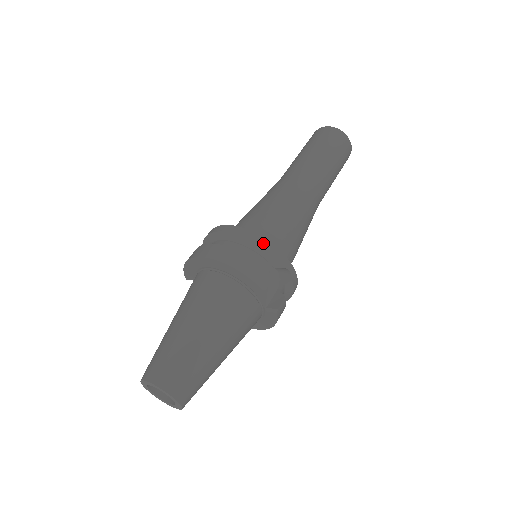
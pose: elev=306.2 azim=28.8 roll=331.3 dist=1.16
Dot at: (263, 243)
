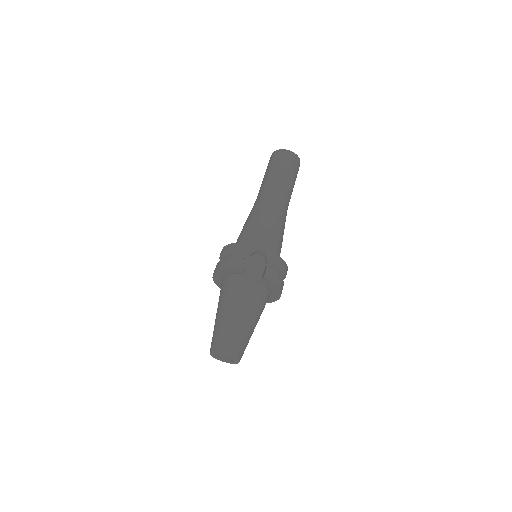
Dot at: (236, 246)
